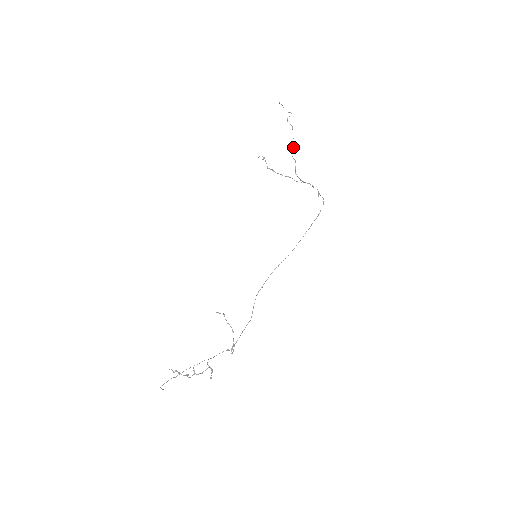
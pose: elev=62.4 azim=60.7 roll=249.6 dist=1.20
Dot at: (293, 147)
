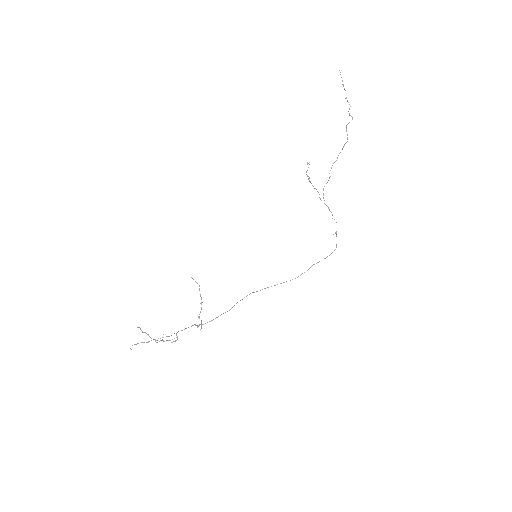
Dot at: occluded
